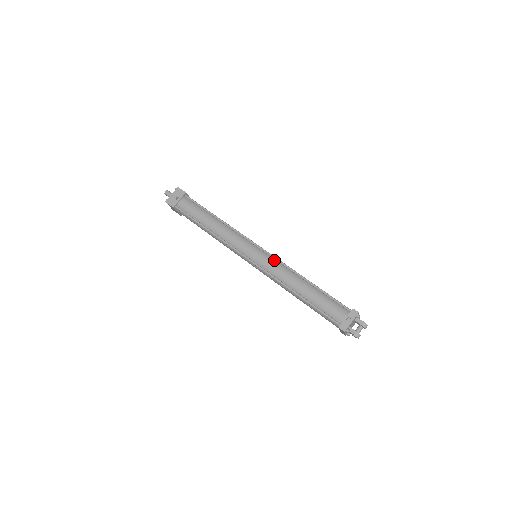
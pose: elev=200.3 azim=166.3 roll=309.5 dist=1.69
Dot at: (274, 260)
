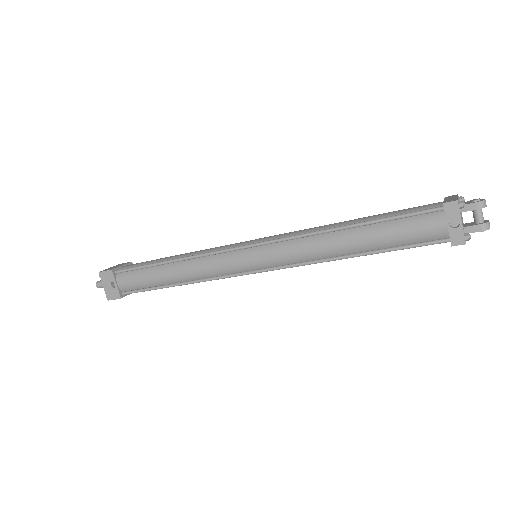
Dot at: (280, 244)
